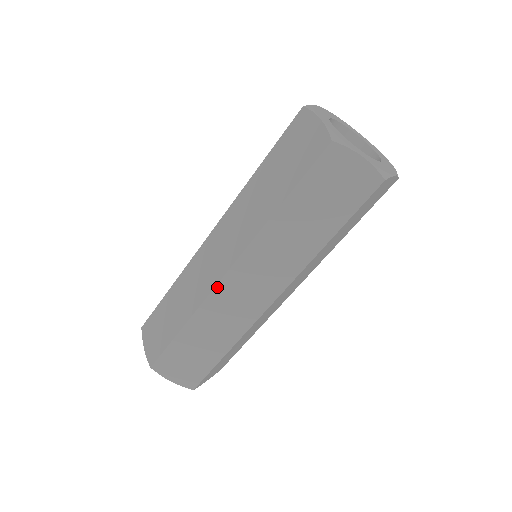
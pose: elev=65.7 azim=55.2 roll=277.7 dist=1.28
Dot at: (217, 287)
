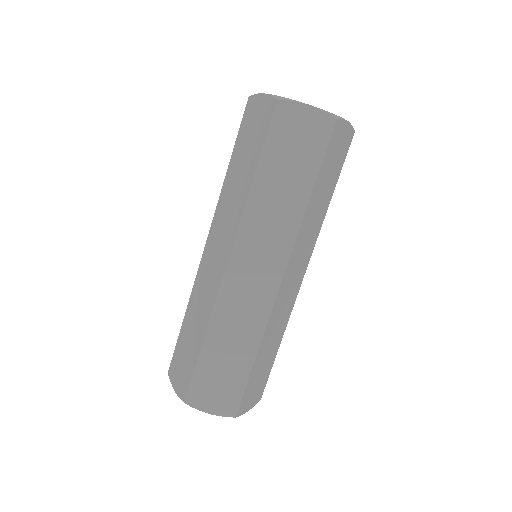
Dot at: (223, 282)
